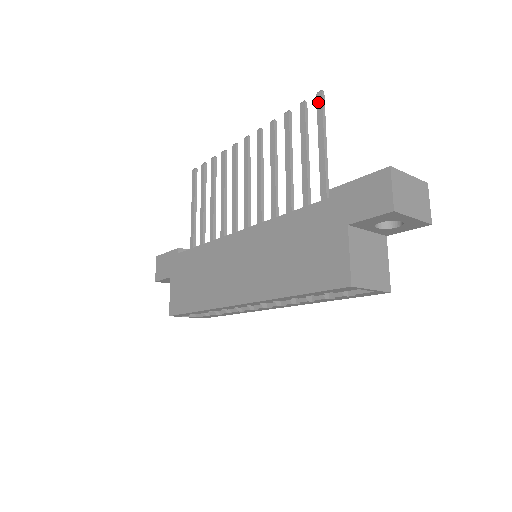
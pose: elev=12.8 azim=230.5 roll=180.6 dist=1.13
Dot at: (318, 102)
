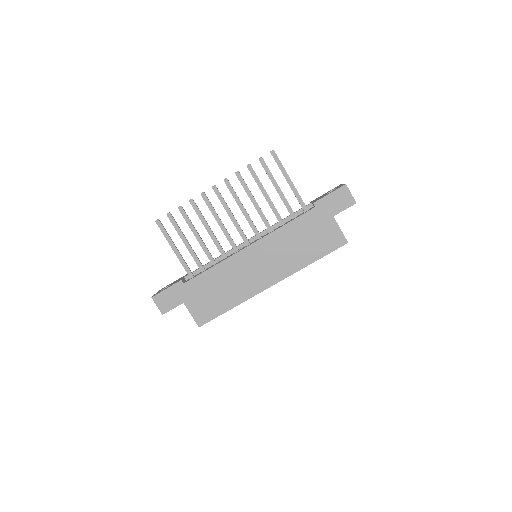
Dot at: (275, 157)
